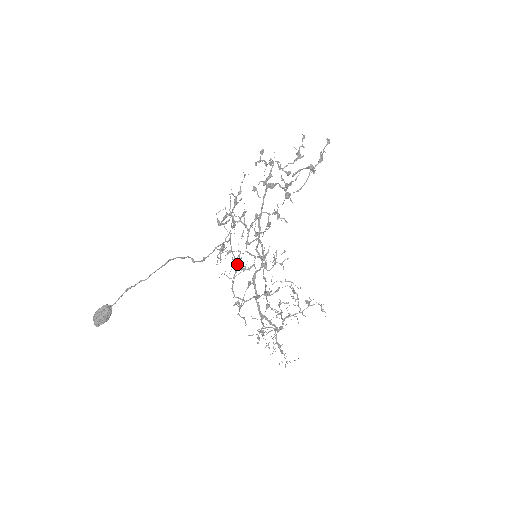
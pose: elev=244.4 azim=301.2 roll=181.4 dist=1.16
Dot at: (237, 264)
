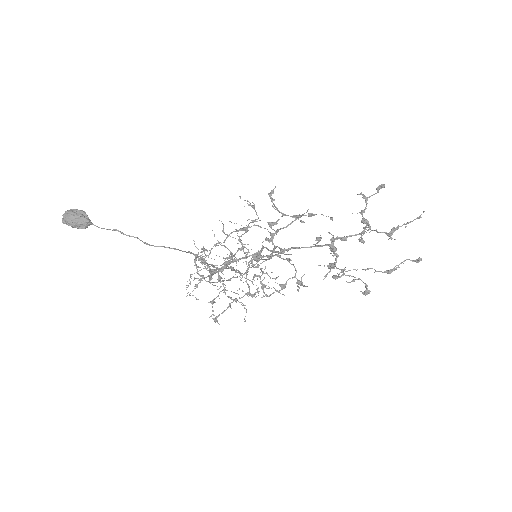
Dot at: occluded
